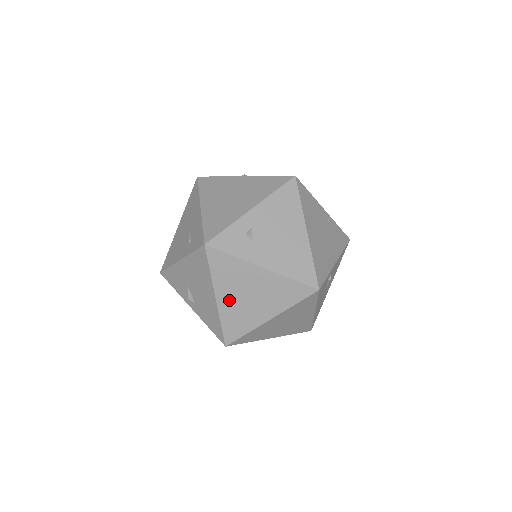
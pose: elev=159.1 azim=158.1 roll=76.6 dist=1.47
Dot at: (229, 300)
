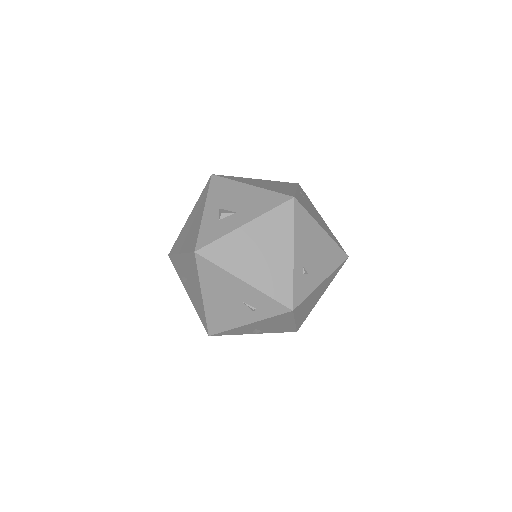
Dot at: (302, 314)
